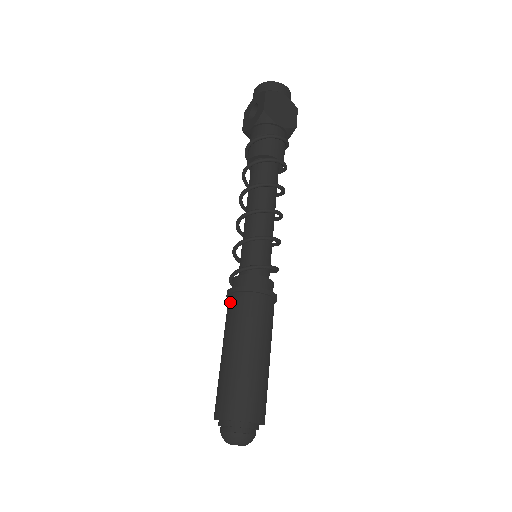
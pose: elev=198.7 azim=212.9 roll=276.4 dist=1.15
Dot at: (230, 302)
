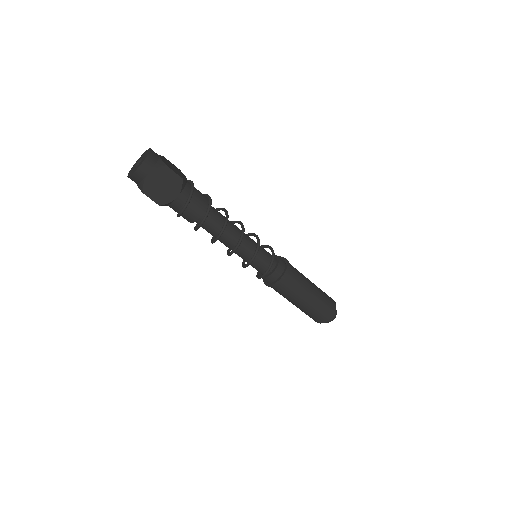
Dot at: occluded
